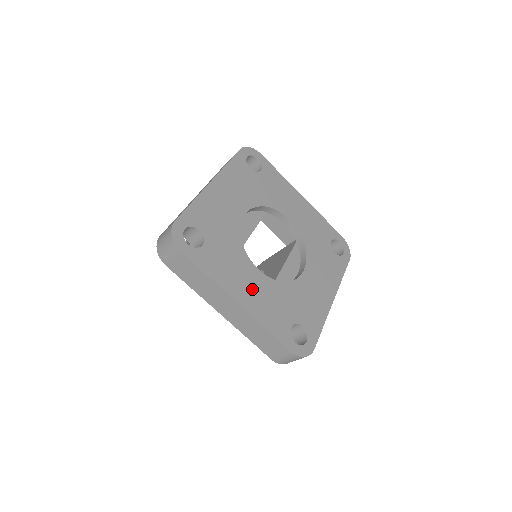
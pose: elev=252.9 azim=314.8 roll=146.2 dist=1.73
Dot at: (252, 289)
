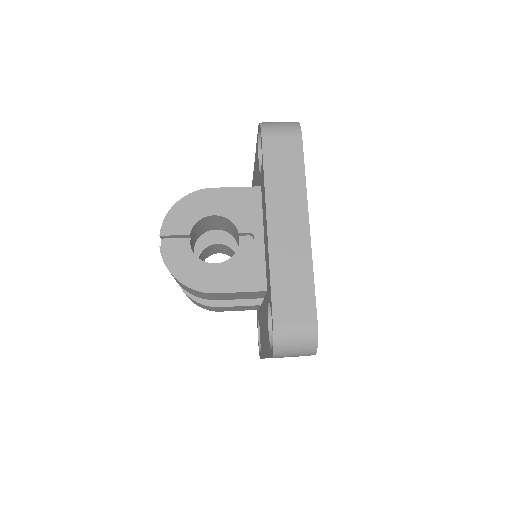
Dot at: occluded
